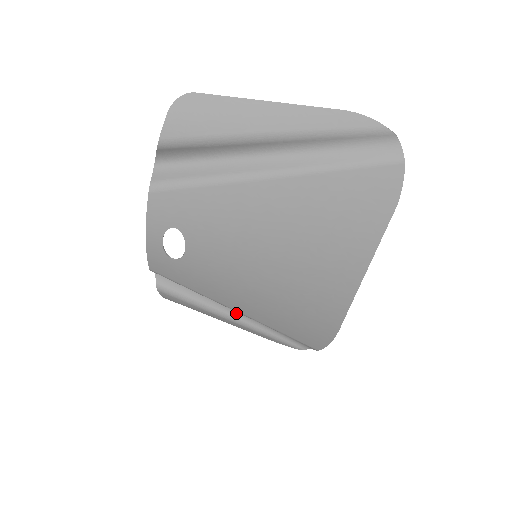
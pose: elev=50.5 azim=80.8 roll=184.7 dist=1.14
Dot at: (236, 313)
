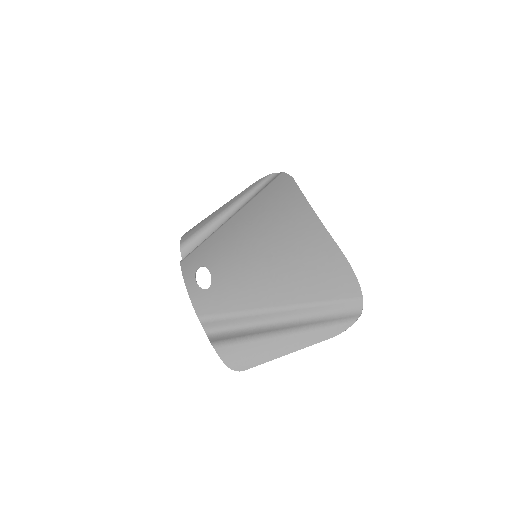
Dot at: (282, 326)
